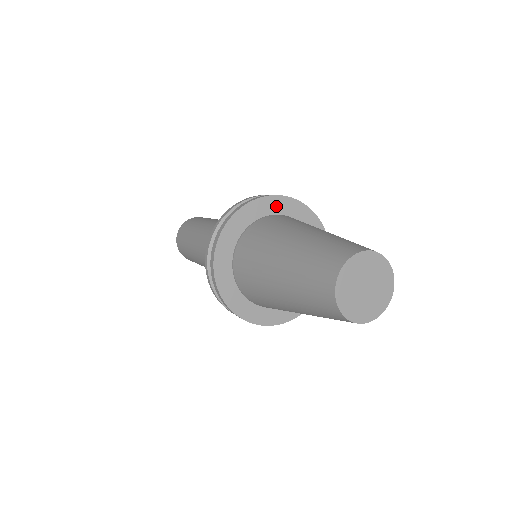
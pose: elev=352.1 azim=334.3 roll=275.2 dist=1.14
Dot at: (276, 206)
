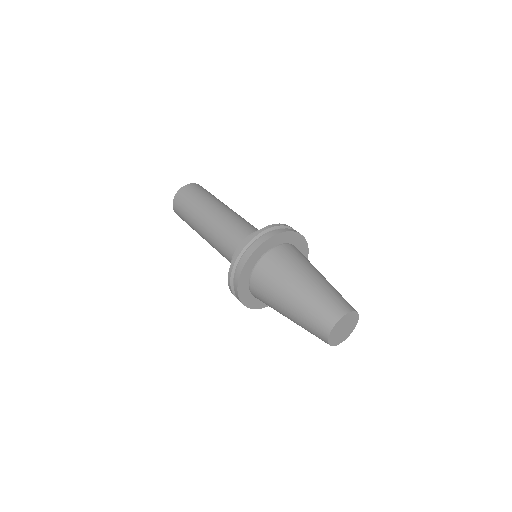
Dot at: (248, 269)
